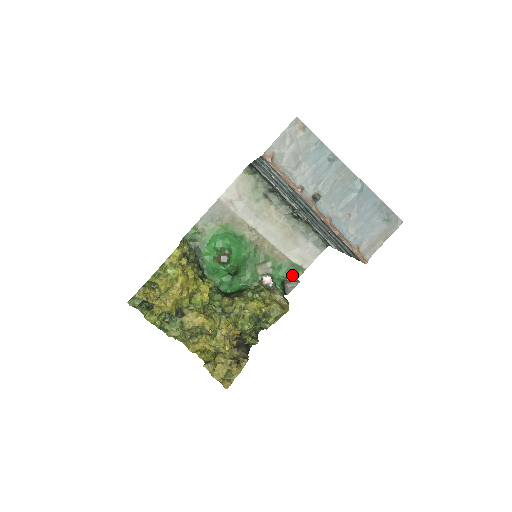
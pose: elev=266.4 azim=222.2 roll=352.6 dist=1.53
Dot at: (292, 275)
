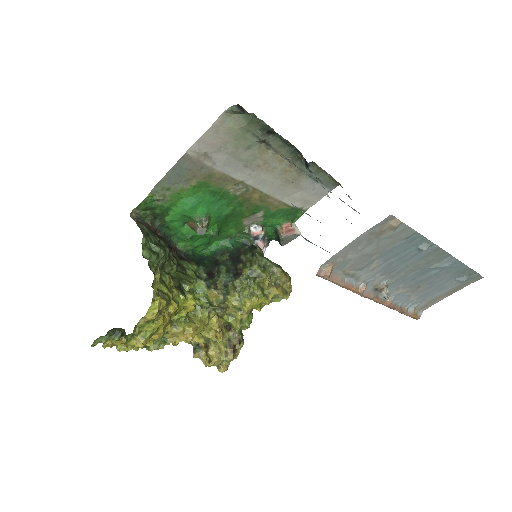
Dot at: (288, 219)
